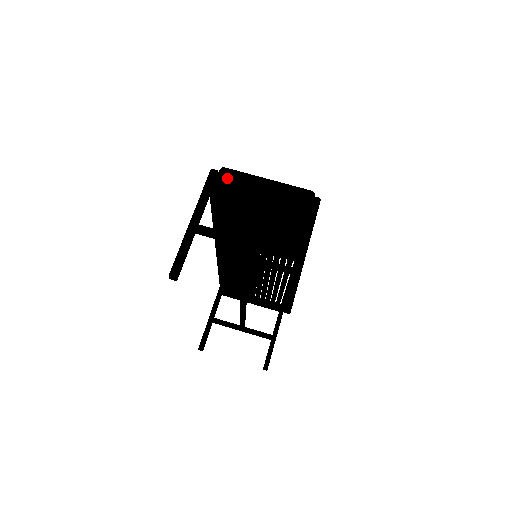
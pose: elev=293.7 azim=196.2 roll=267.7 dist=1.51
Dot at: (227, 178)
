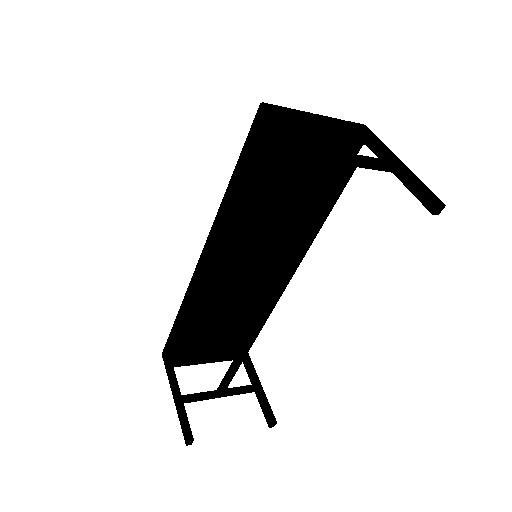
Dot at: (284, 109)
